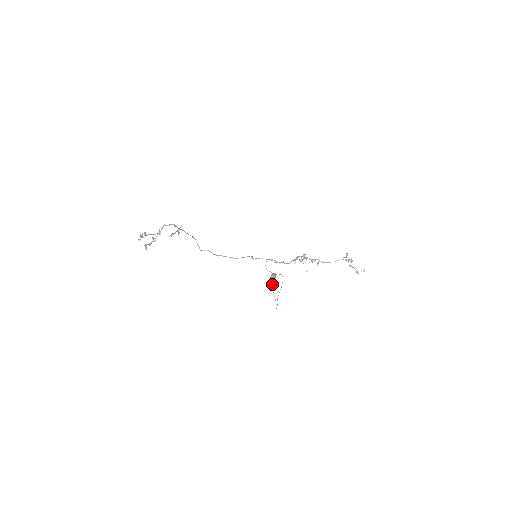
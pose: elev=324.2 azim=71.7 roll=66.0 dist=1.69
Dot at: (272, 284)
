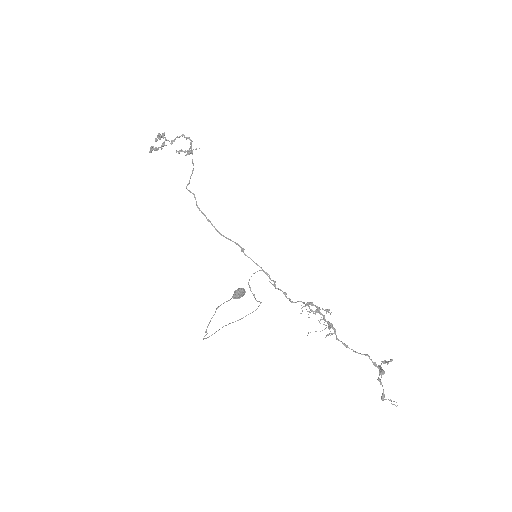
Dot at: occluded
